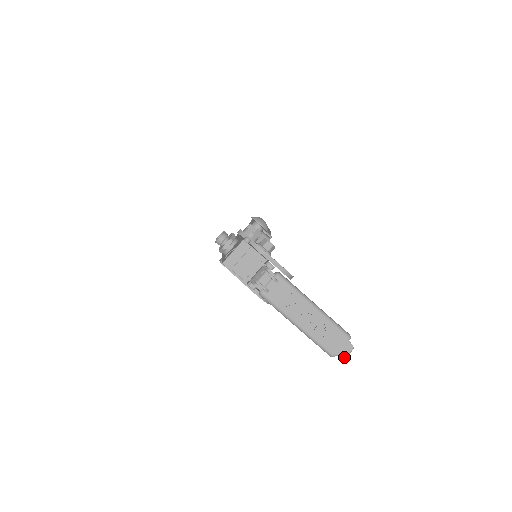
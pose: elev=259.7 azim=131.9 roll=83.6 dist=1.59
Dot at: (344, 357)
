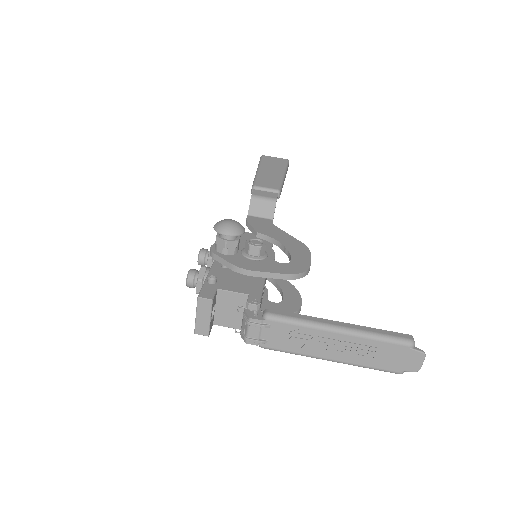
Dot at: (417, 369)
